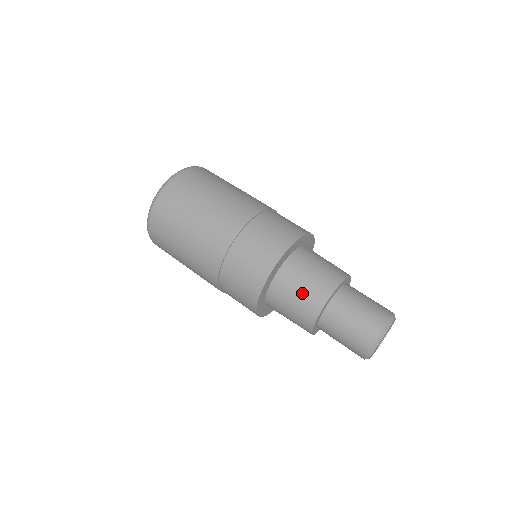
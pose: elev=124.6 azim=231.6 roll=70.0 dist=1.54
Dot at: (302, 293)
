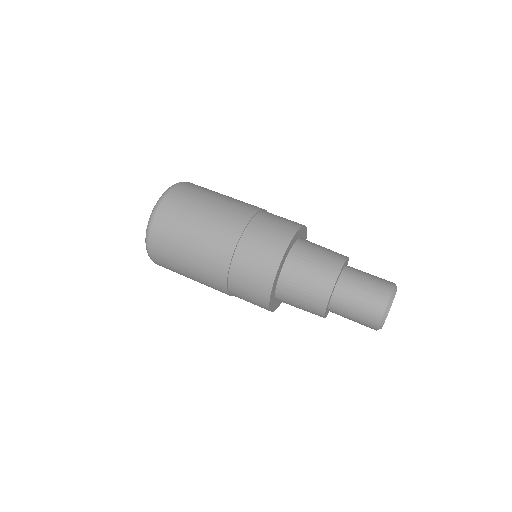
Dot at: (322, 254)
